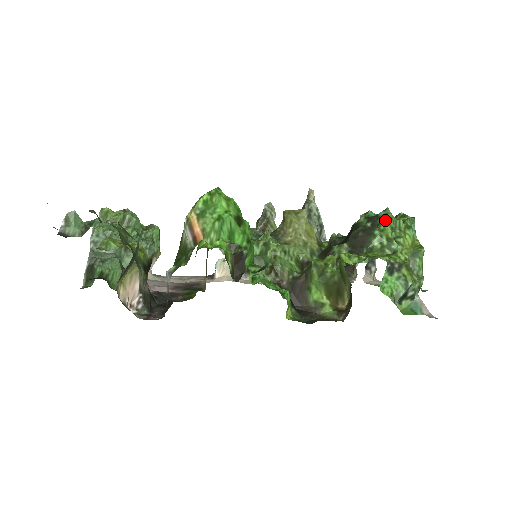
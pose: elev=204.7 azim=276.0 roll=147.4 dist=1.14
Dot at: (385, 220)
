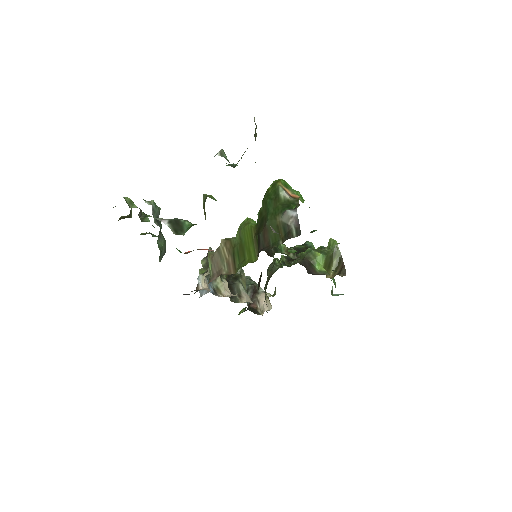
Dot at: (312, 245)
